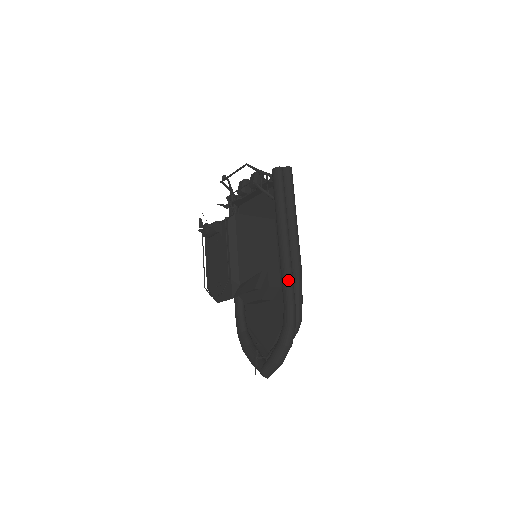
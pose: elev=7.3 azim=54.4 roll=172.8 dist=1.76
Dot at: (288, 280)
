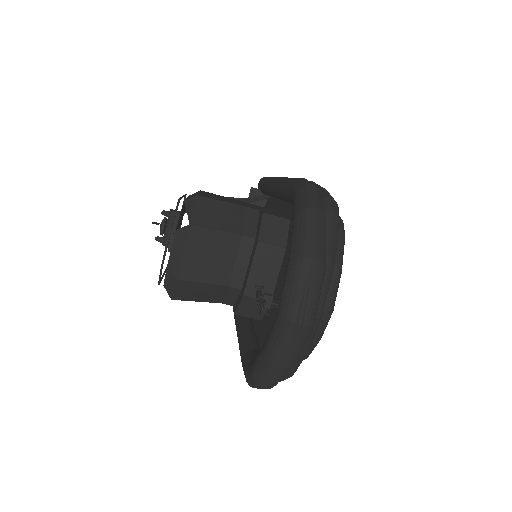
Dot at: (288, 179)
